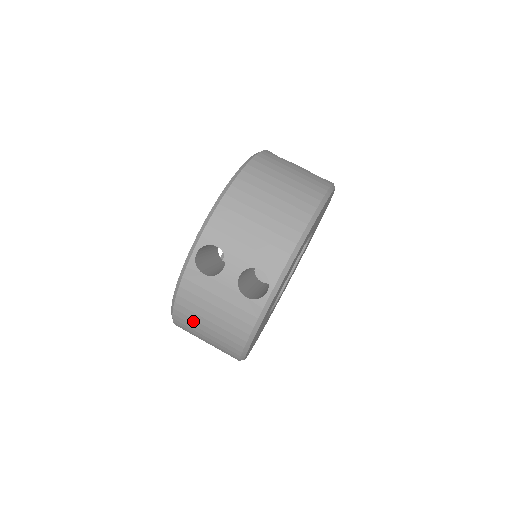
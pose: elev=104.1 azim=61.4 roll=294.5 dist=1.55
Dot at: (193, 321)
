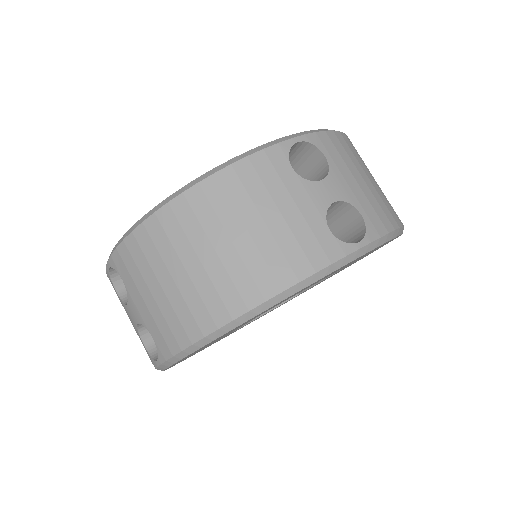
Dot at: occluded
